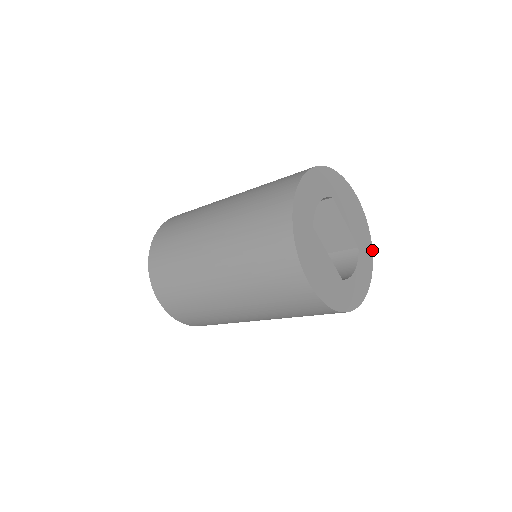
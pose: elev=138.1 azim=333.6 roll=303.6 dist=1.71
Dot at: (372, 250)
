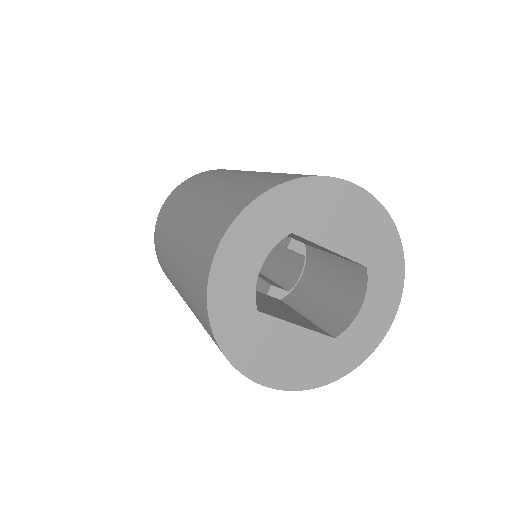
Dot at: (402, 247)
